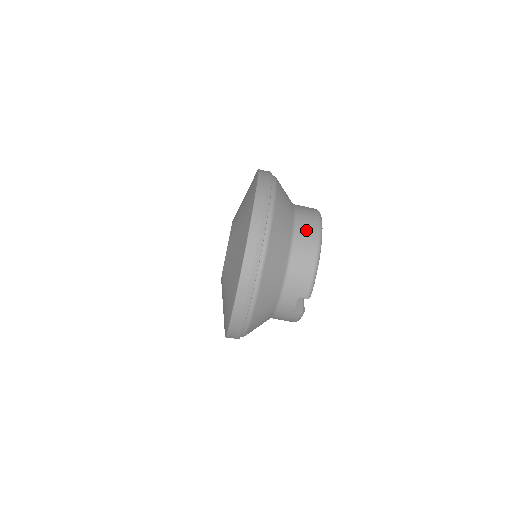
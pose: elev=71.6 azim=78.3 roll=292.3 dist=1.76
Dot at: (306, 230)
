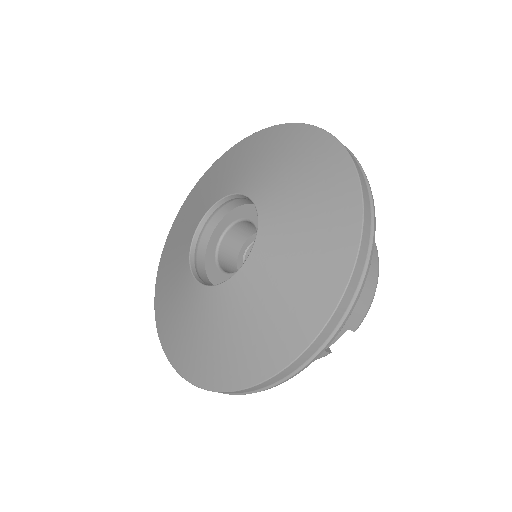
Dot at: occluded
